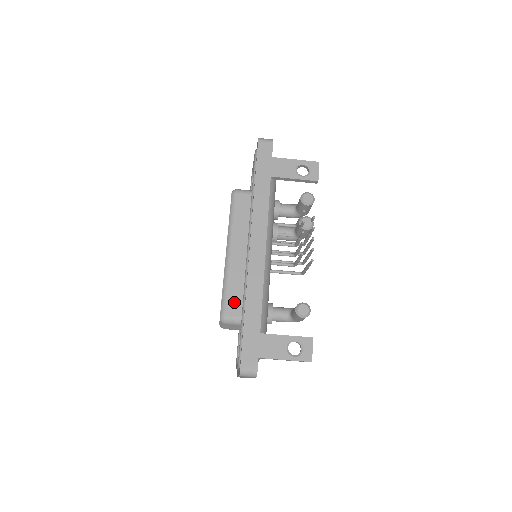
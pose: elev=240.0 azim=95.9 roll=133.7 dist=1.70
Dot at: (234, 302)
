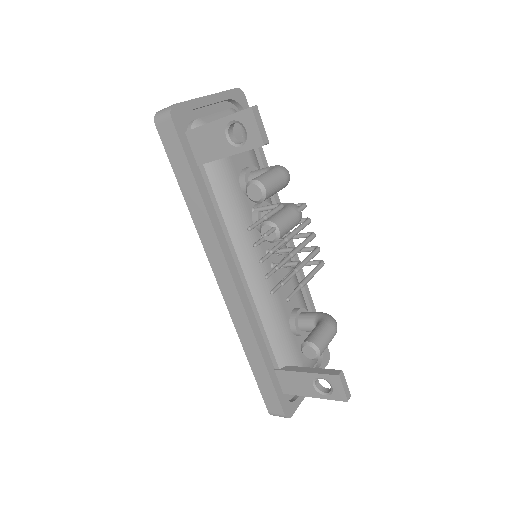
Dot at: occluded
